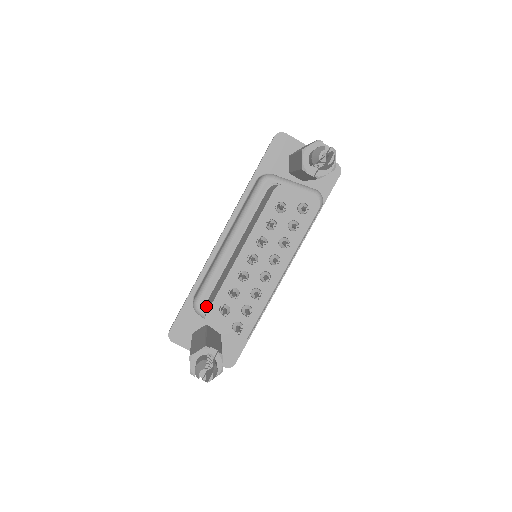
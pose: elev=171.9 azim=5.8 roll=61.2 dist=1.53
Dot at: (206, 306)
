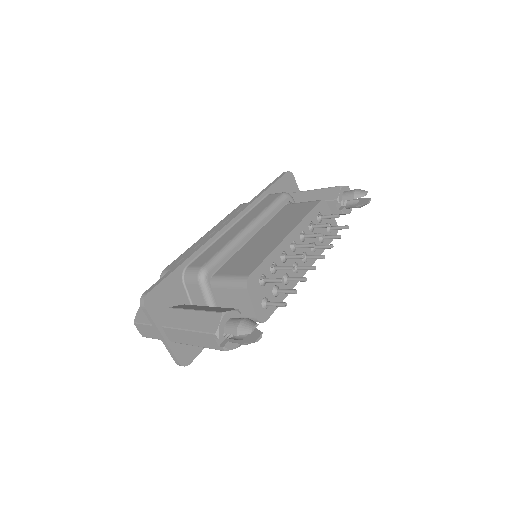
Dot at: (226, 274)
